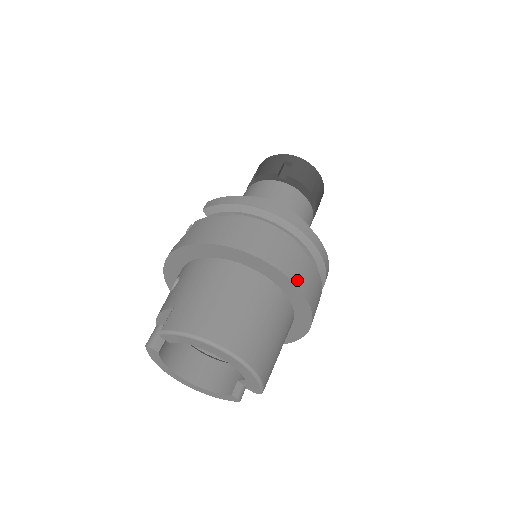
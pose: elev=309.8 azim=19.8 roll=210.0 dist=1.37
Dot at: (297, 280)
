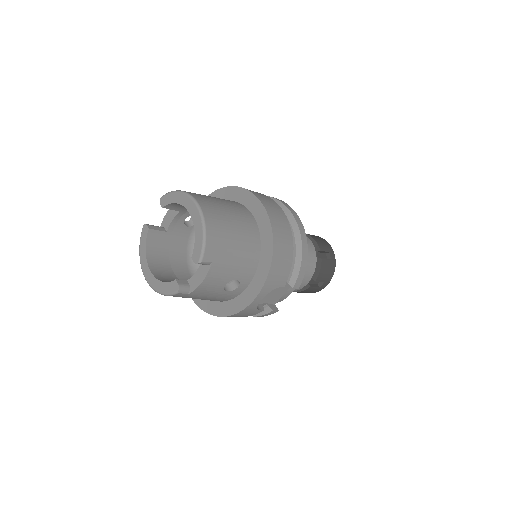
Dot at: (272, 218)
